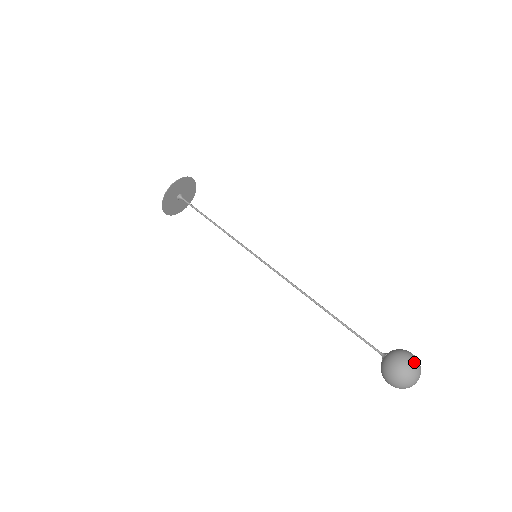
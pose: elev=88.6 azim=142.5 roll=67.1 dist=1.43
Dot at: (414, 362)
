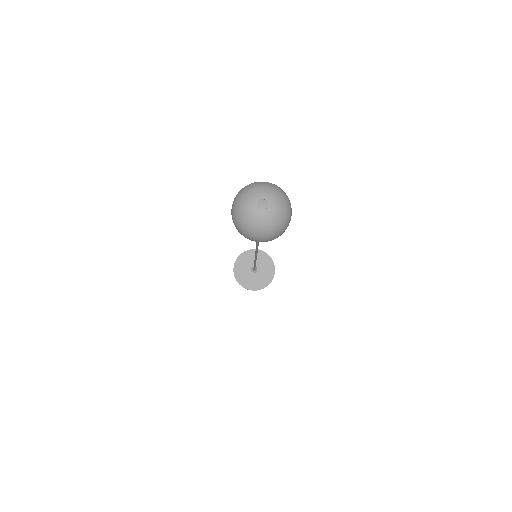
Dot at: occluded
